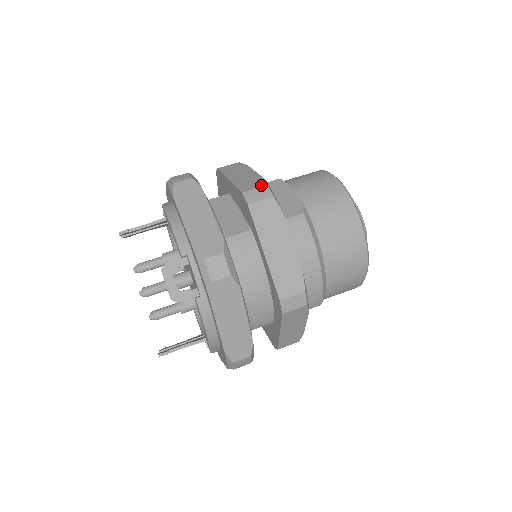
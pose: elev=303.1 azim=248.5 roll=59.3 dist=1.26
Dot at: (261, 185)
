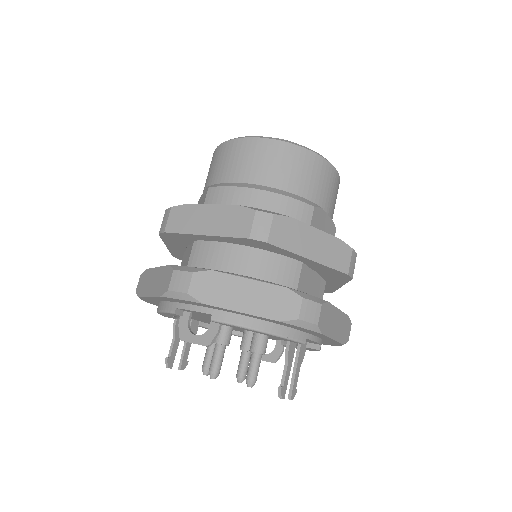
Dot at: (164, 216)
